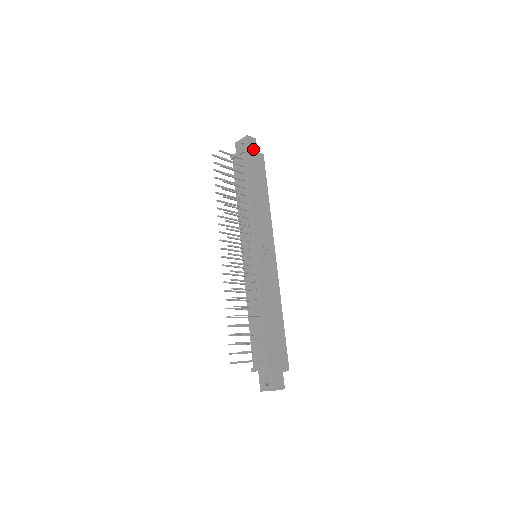
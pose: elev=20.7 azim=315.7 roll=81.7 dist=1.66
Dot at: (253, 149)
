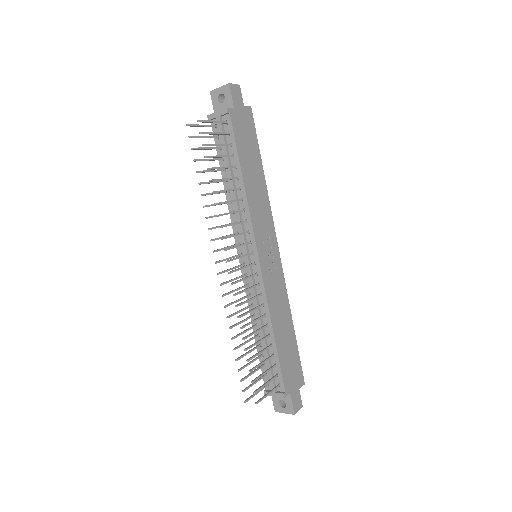
Dot at: (238, 103)
